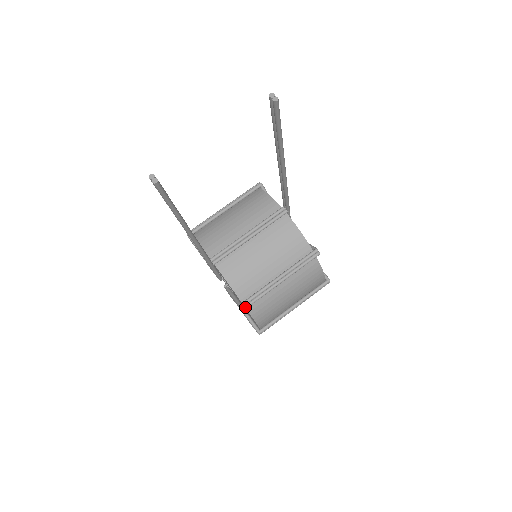
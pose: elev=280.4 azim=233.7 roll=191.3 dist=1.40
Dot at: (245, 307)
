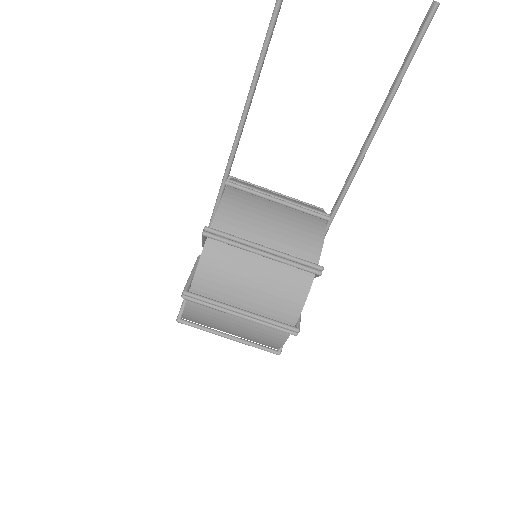
Dot at: (208, 233)
